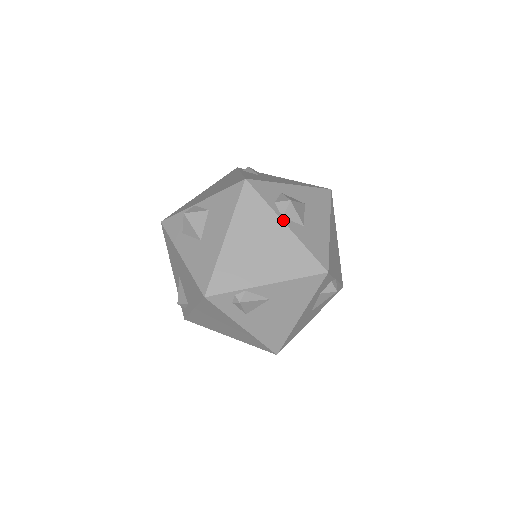
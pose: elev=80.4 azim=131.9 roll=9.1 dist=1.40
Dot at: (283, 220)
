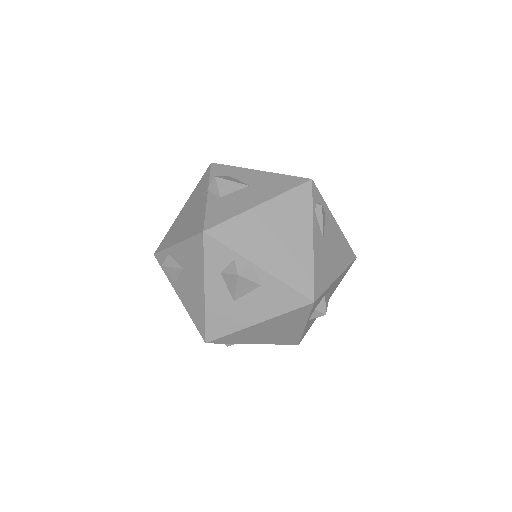
Dot at: (307, 323)
